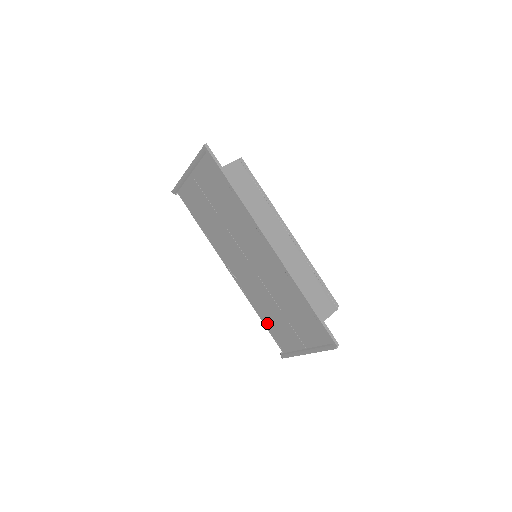
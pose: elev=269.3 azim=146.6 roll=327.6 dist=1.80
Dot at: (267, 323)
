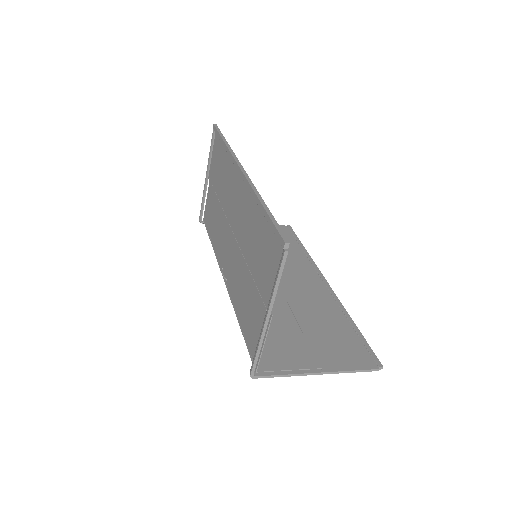
Dot at: (243, 324)
